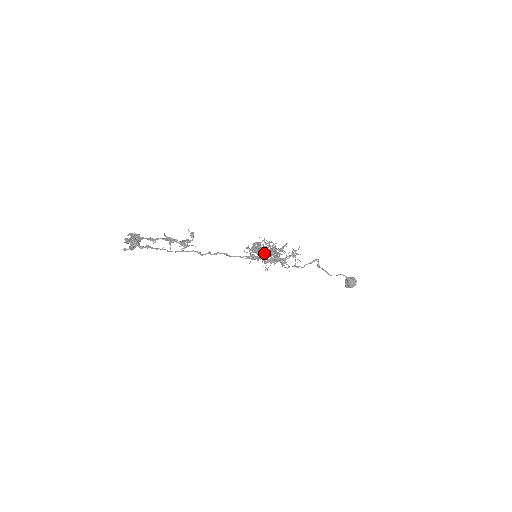
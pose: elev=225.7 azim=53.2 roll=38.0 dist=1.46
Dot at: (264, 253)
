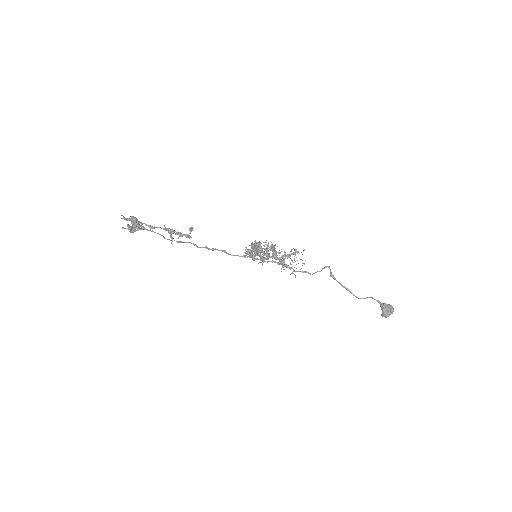
Dot at: occluded
